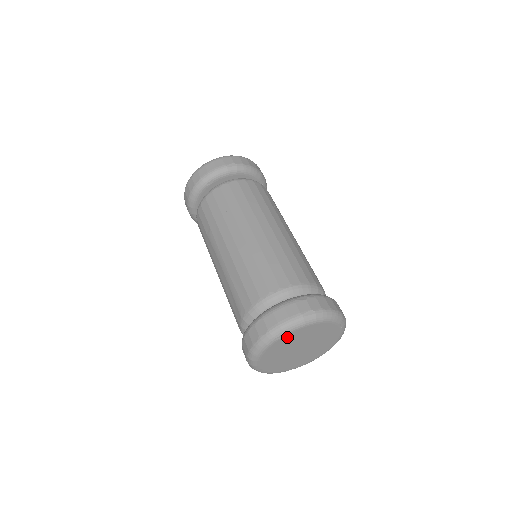
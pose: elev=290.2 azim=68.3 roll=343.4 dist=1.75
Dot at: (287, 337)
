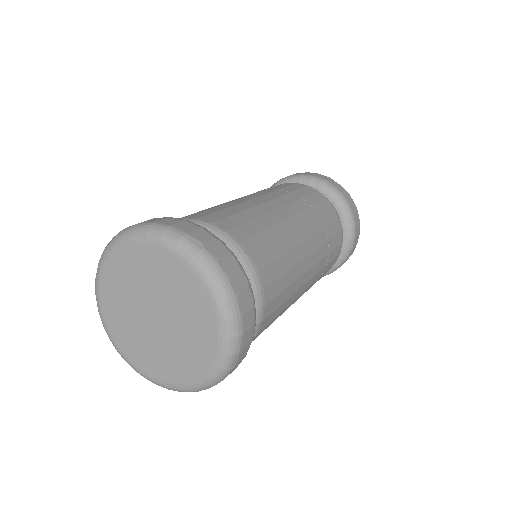
Dot at: (147, 252)
